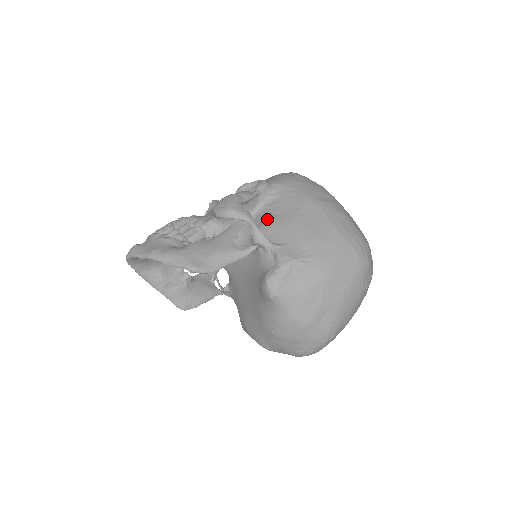
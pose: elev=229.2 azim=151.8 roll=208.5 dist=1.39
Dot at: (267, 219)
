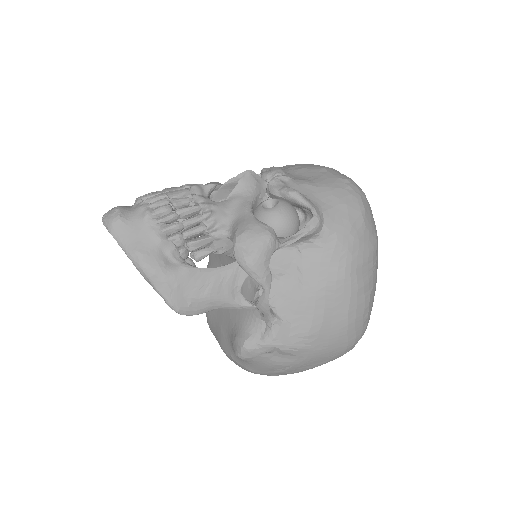
Dot at: (288, 273)
